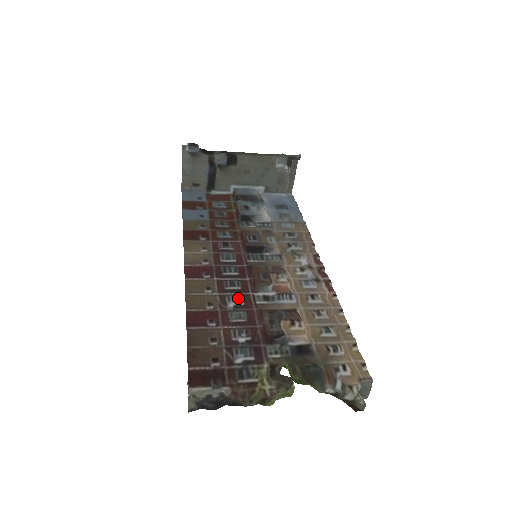
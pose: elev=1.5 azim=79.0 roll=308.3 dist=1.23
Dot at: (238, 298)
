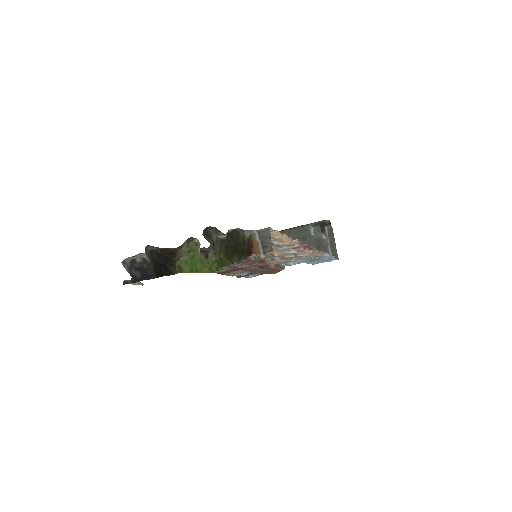
Dot at: occluded
